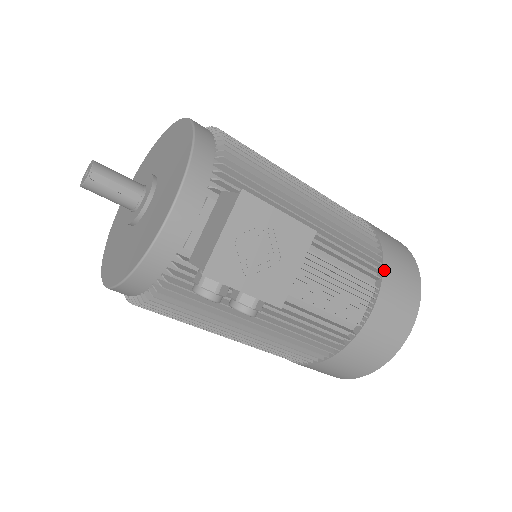
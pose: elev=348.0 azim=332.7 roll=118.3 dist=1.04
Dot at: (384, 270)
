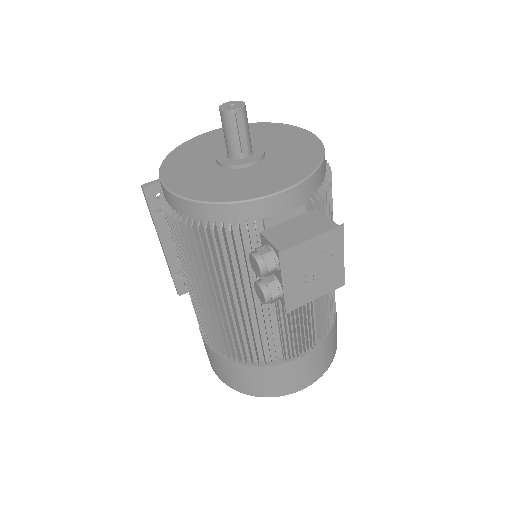
Dot at: (327, 337)
